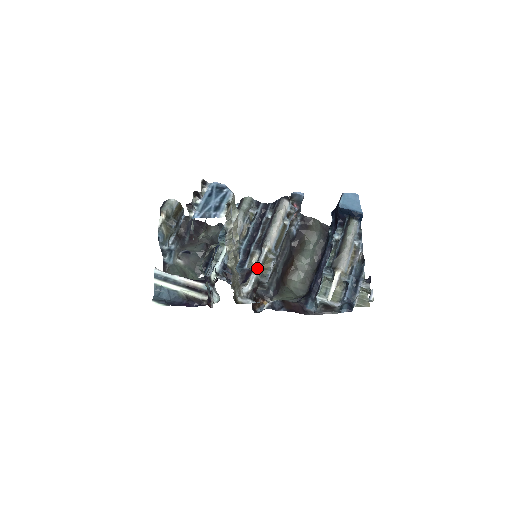
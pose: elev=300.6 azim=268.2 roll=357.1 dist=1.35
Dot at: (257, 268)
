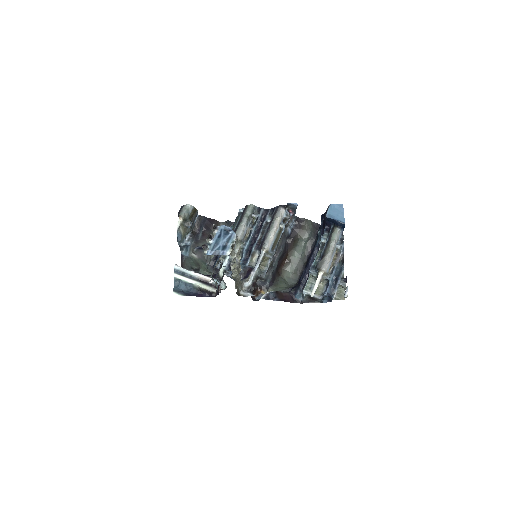
Dot at: (256, 267)
